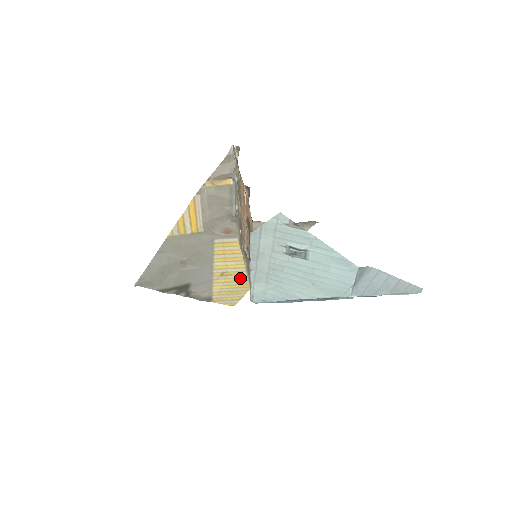
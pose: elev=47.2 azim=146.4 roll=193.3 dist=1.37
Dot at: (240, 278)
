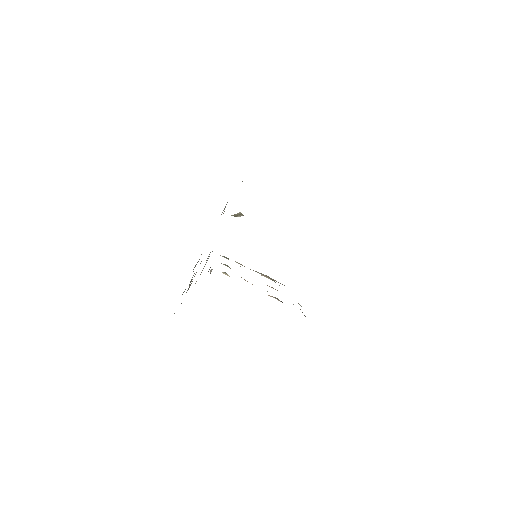
Dot at: occluded
